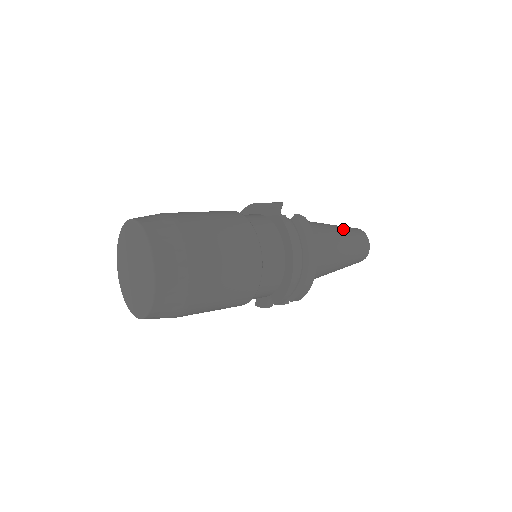
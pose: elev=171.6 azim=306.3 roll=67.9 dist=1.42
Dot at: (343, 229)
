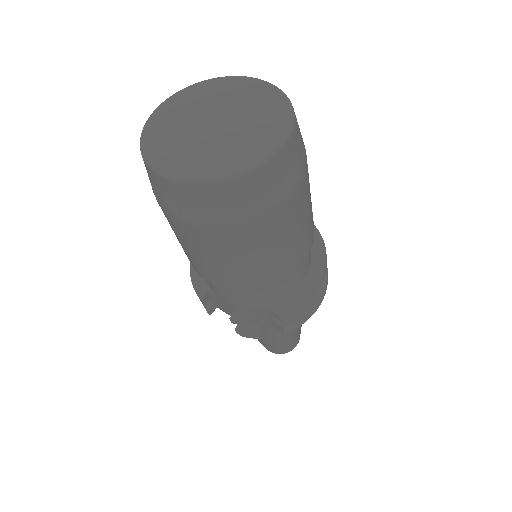
Dot at: occluded
